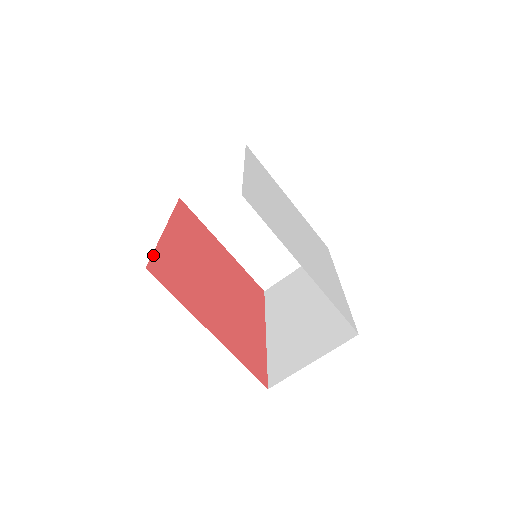
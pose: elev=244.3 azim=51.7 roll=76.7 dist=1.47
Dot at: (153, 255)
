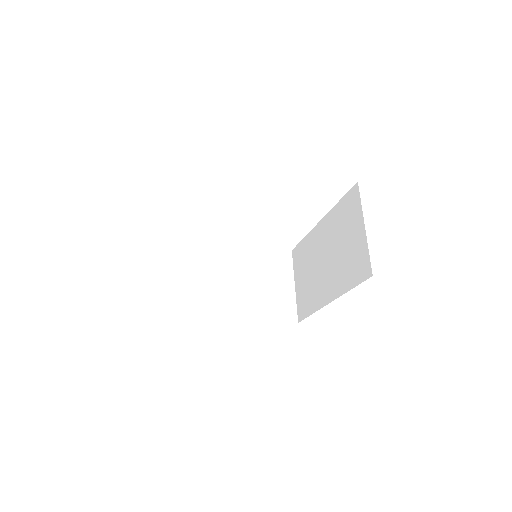
Dot at: occluded
